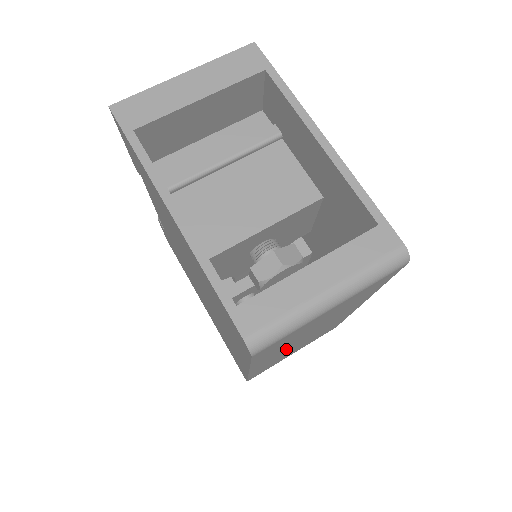
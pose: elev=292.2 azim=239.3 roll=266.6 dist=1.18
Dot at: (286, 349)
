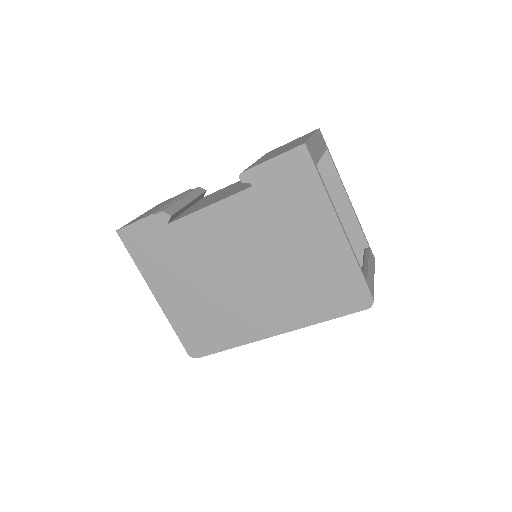
Dot at: occluded
